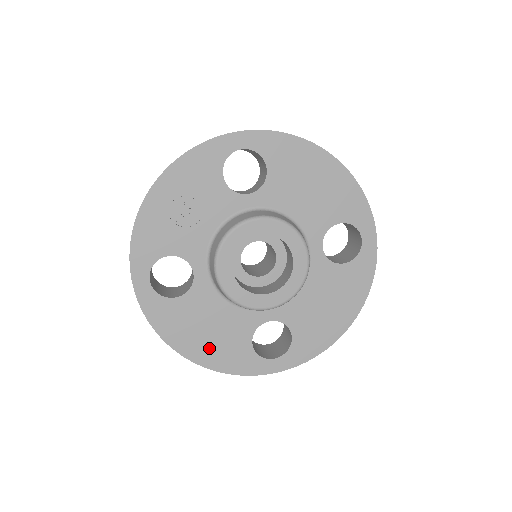
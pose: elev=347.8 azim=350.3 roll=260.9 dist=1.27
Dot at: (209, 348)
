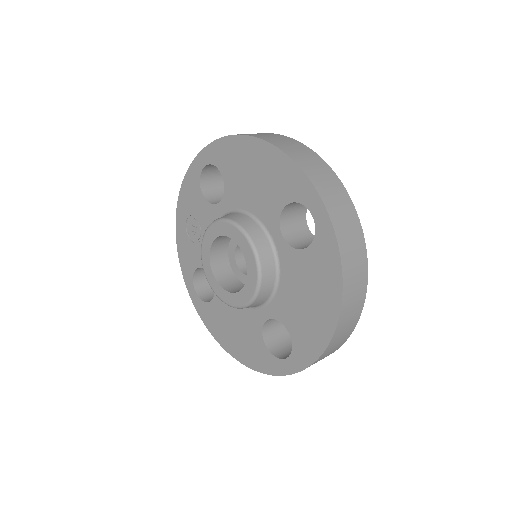
Dot at: (240, 346)
